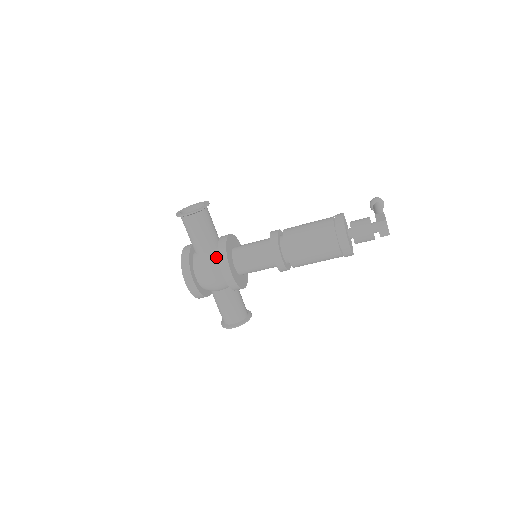
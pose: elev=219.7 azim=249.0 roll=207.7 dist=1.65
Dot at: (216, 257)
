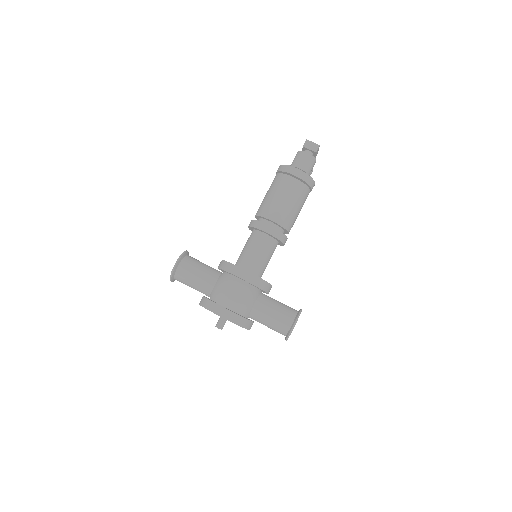
Dot at: (225, 276)
